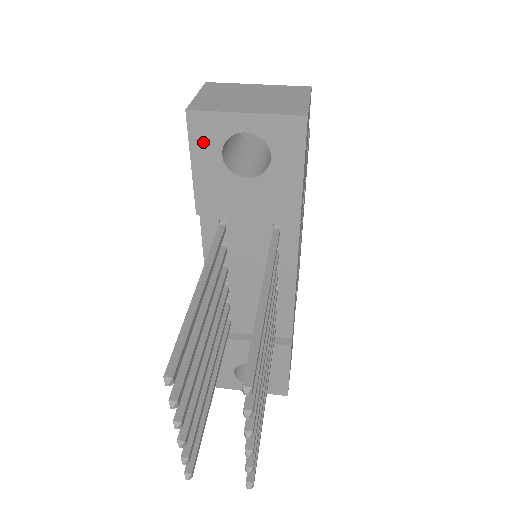
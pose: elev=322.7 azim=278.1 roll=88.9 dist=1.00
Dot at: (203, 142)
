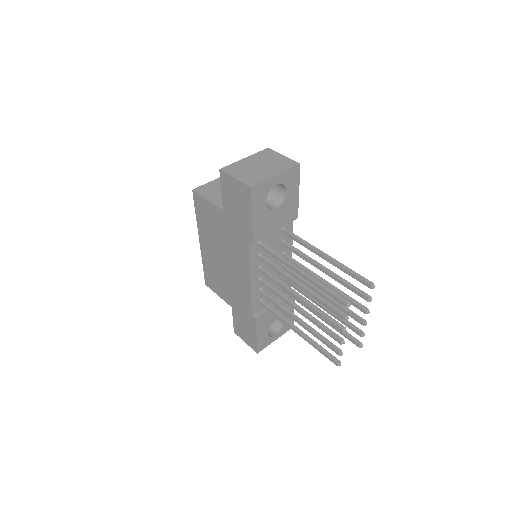
Dot at: (258, 200)
